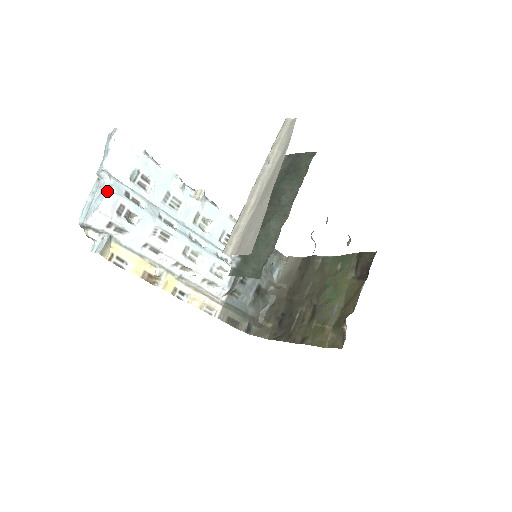
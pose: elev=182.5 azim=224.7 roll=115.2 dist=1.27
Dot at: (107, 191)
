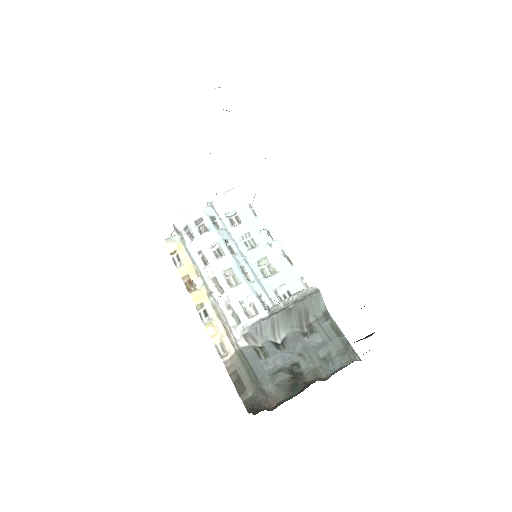
Dot at: (198, 207)
